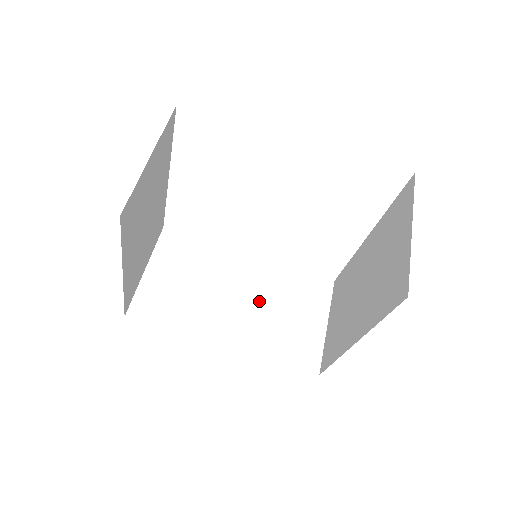
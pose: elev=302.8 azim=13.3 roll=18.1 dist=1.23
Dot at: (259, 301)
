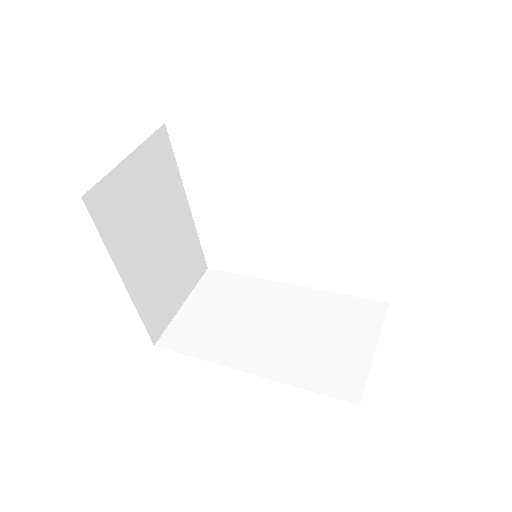
Dot at: (294, 327)
